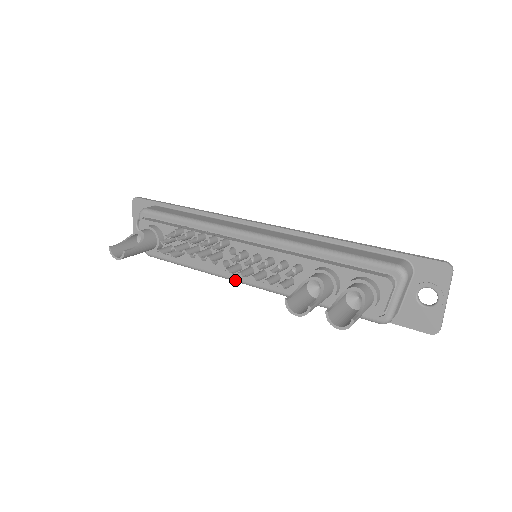
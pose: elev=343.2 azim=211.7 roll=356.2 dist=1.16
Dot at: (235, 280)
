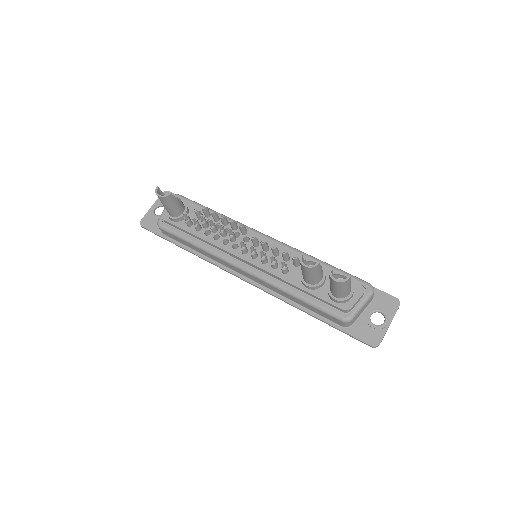
Dot at: (233, 262)
